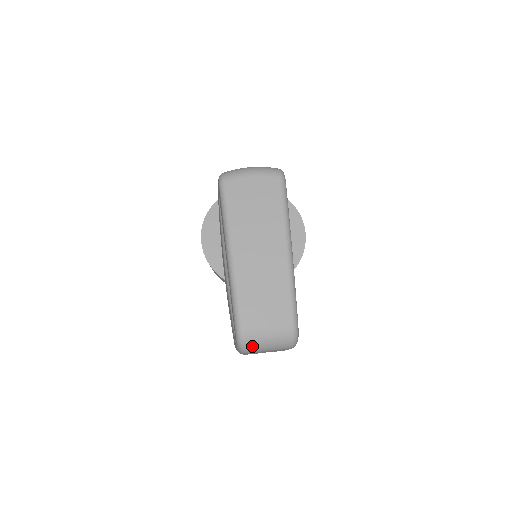
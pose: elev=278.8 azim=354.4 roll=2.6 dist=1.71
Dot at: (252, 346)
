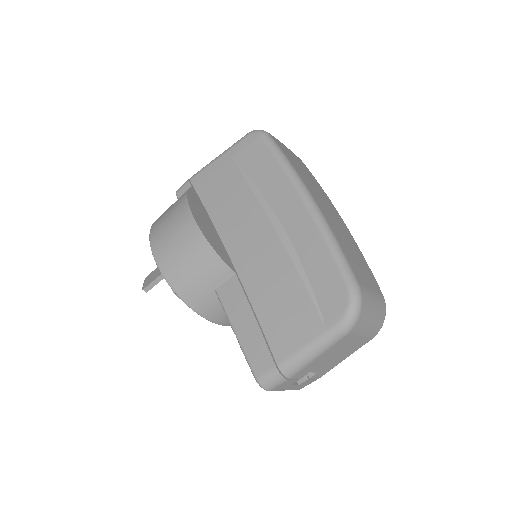
Dot at: (364, 314)
